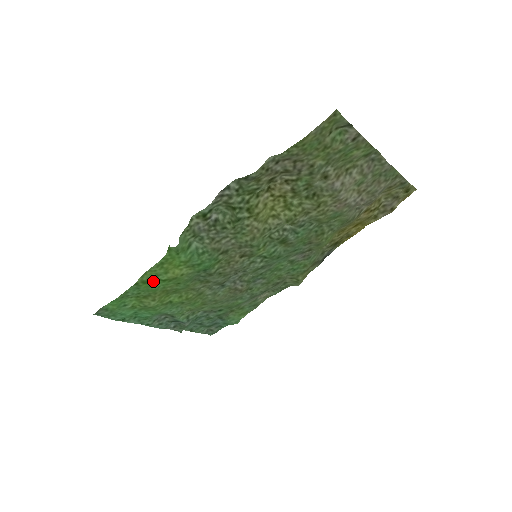
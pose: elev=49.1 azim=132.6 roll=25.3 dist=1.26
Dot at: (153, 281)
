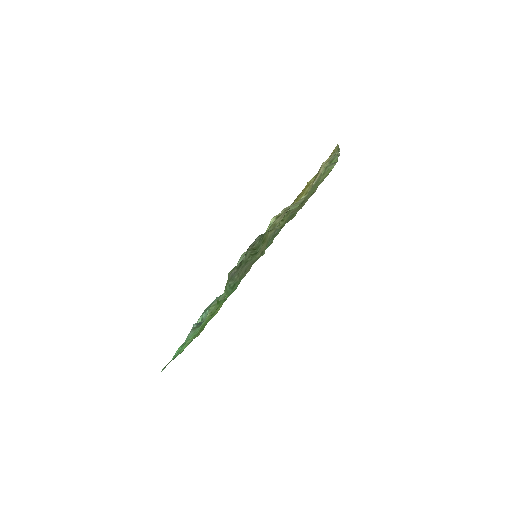
Dot at: occluded
